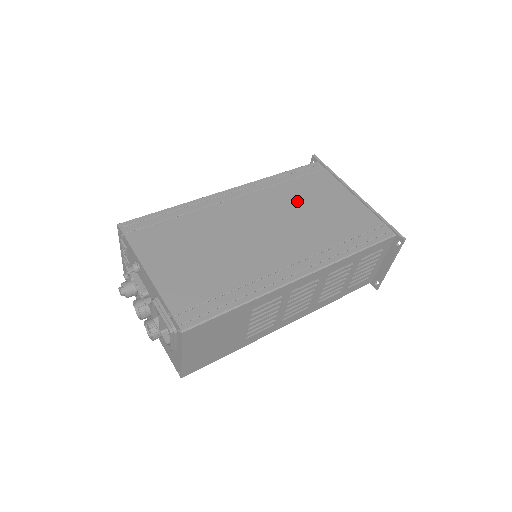
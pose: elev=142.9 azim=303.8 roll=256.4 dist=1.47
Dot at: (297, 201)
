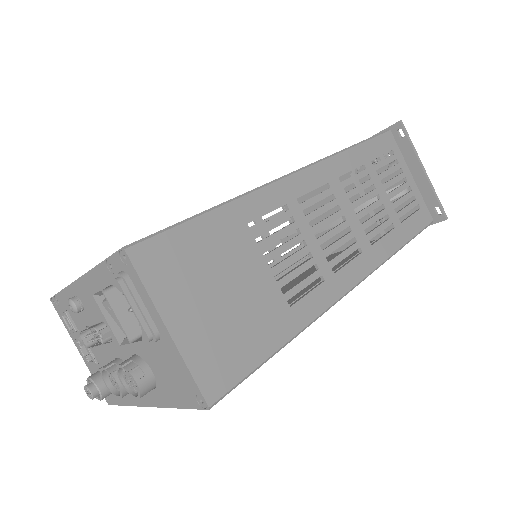
Dot at: occluded
